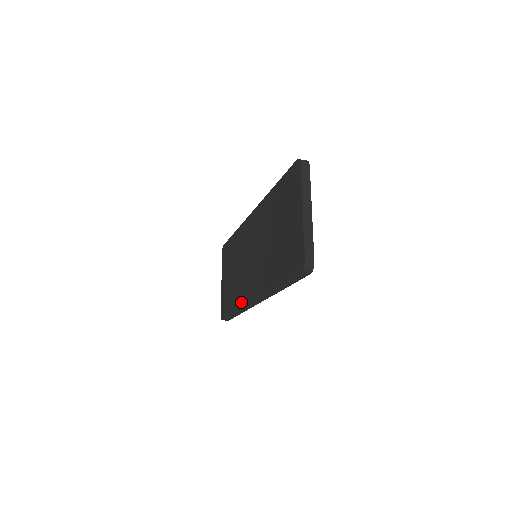
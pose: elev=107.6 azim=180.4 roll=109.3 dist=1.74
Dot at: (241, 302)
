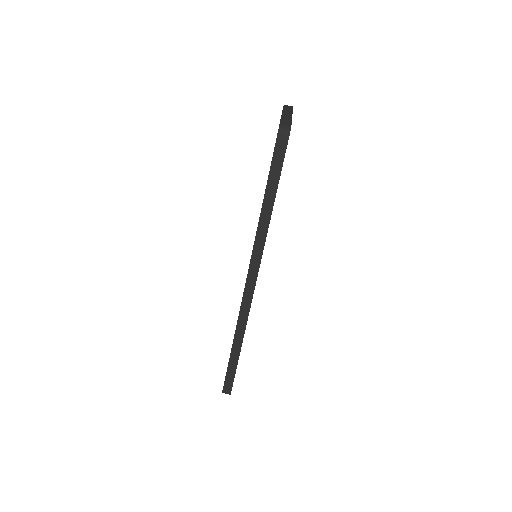
Dot at: occluded
